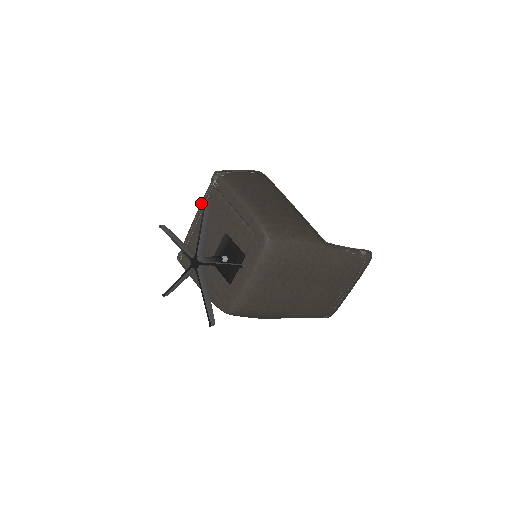
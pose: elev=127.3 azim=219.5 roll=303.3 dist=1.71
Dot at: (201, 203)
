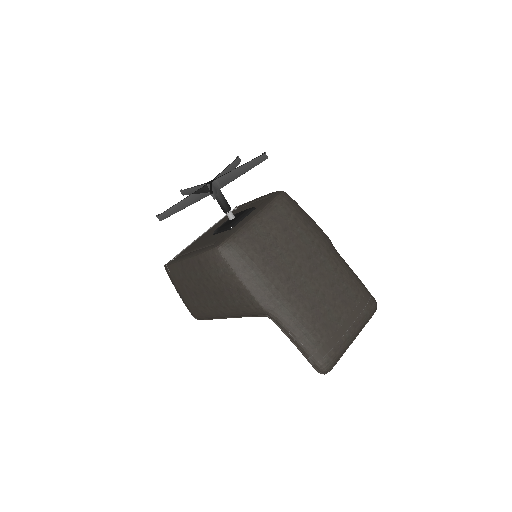
Dot at: (214, 224)
